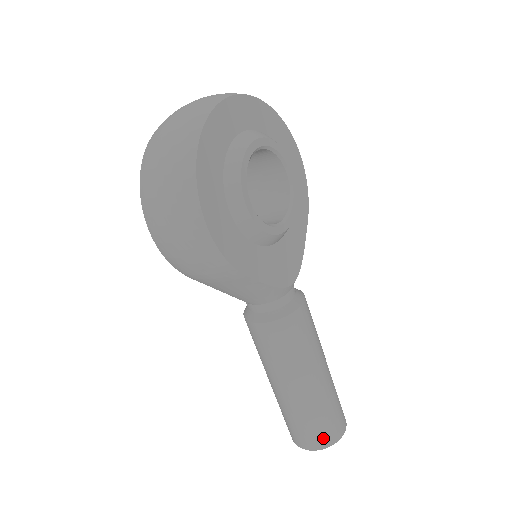
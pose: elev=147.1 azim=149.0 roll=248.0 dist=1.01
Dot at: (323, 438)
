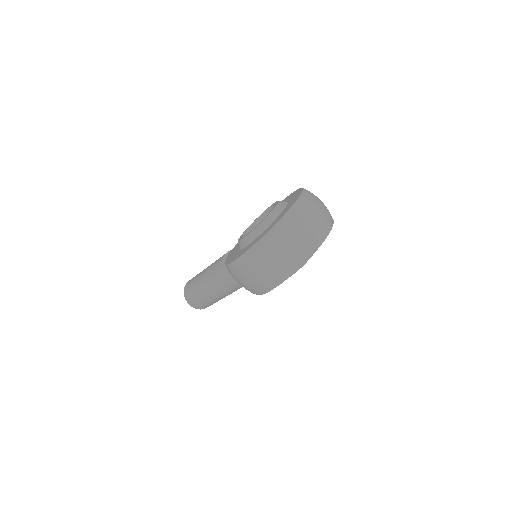
Dot at: (203, 308)
